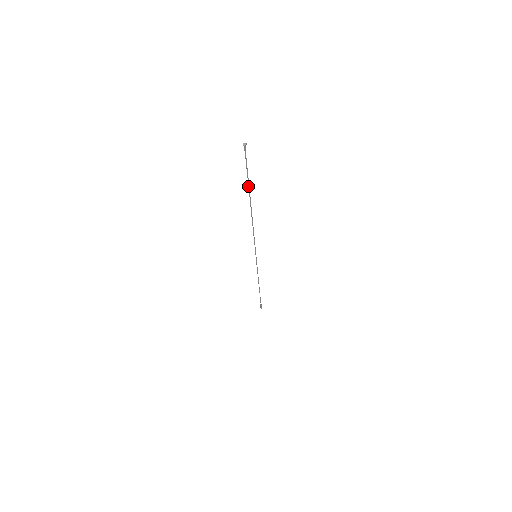
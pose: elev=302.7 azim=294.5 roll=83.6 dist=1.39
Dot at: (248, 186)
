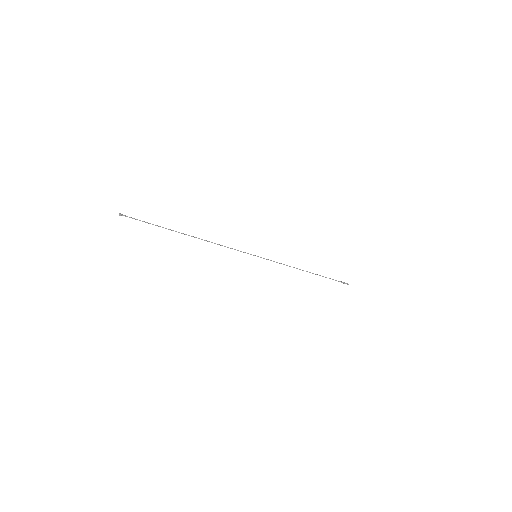
Dot at: occluded
